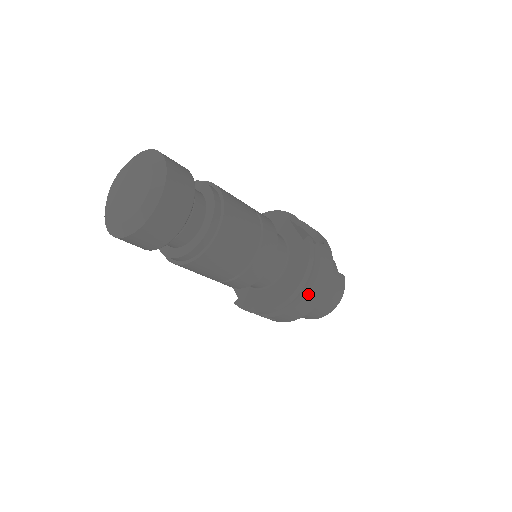
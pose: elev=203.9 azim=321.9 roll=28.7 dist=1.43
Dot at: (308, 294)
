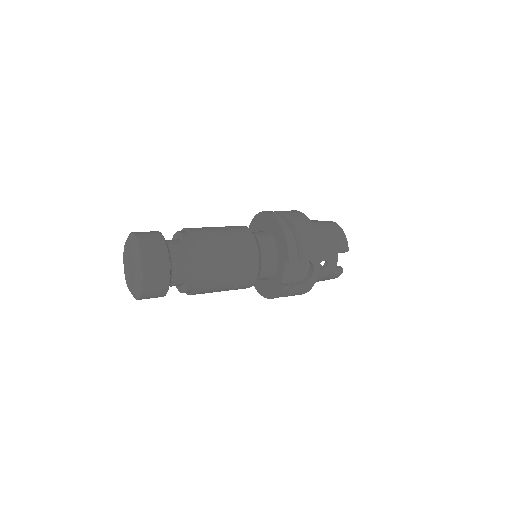
Dot at: occluded
